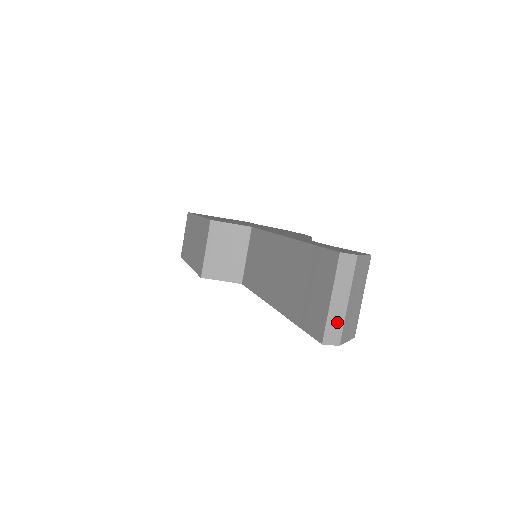
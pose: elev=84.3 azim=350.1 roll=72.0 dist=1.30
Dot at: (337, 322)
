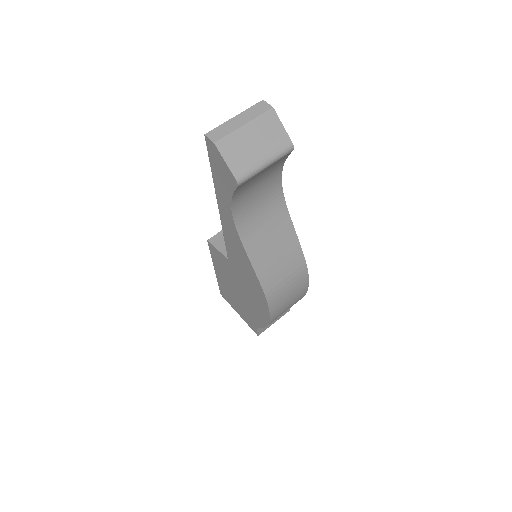
Dot at: (226, 130)
